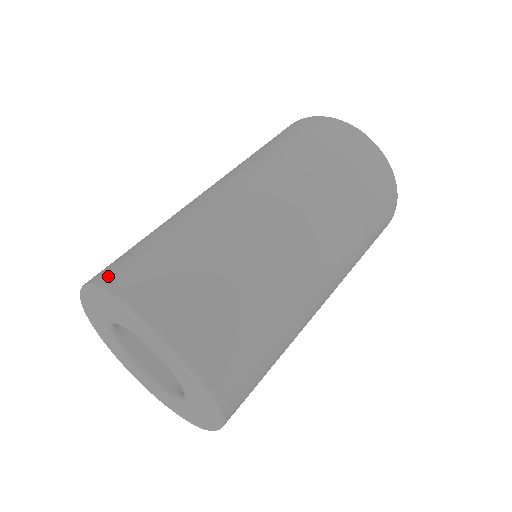
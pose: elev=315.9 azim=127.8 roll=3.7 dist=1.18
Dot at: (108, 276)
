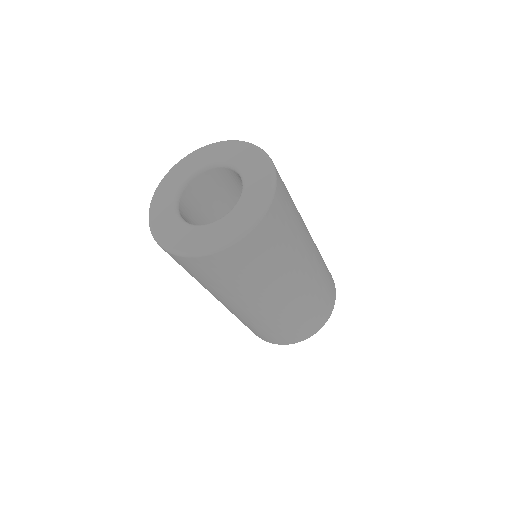
Dot at: occluded
